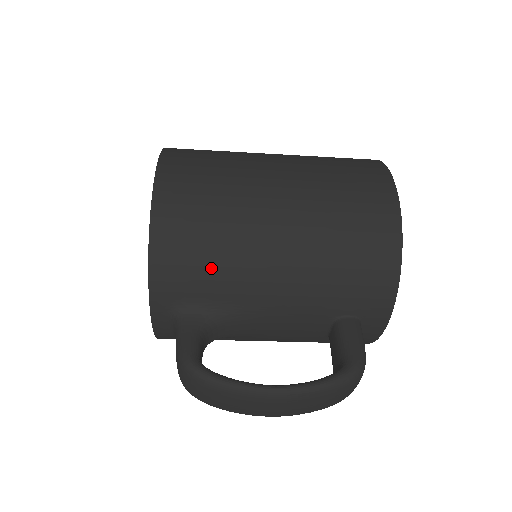
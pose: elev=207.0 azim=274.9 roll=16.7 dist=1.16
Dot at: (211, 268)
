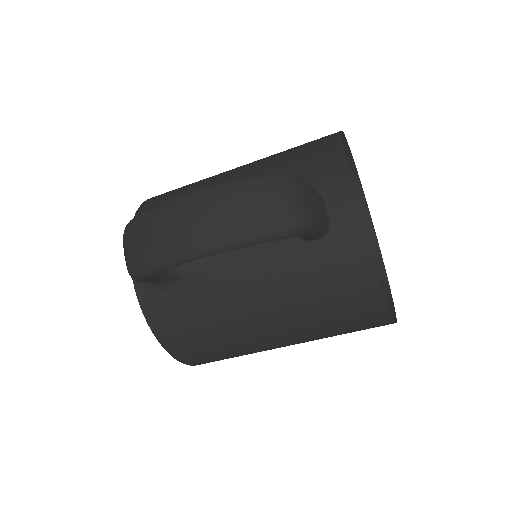
Dot at: occluded
